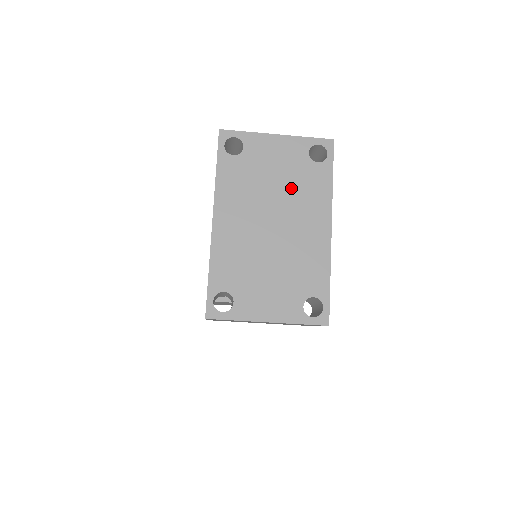
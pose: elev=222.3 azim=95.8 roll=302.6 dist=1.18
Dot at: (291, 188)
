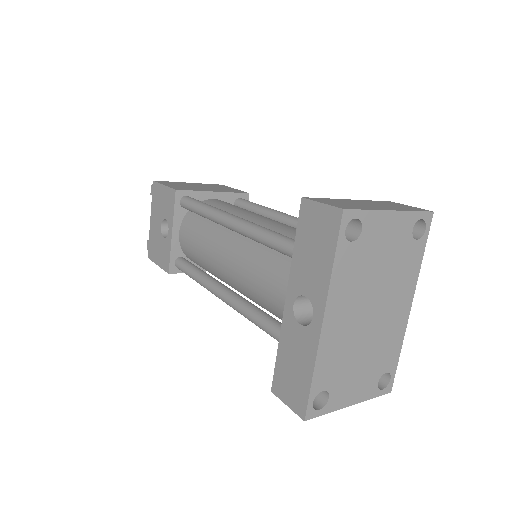
Dot at: (392, 272)
